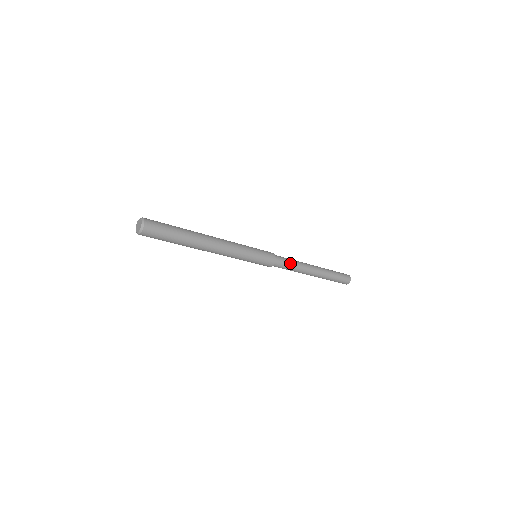
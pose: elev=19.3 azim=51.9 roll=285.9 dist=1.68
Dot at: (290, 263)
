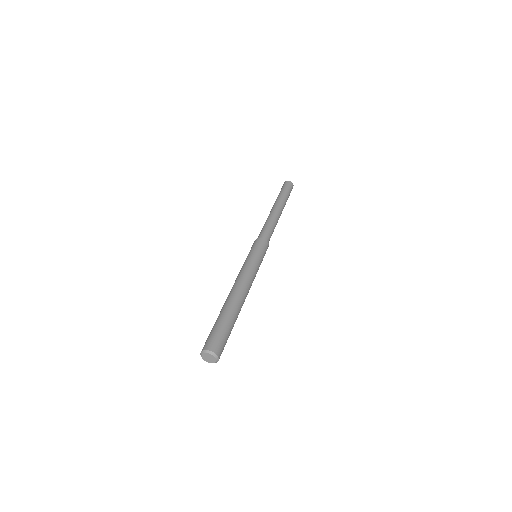
Dot at: occluded
